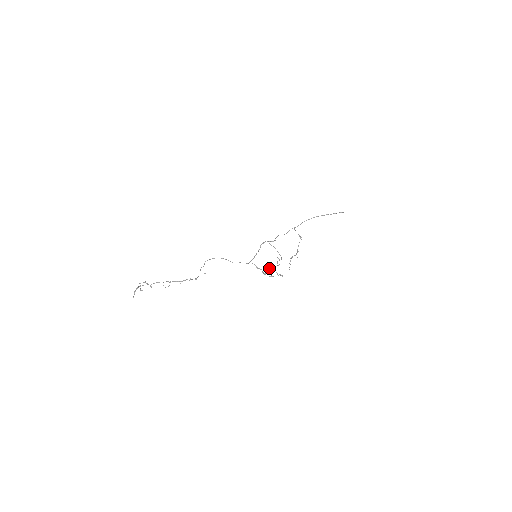
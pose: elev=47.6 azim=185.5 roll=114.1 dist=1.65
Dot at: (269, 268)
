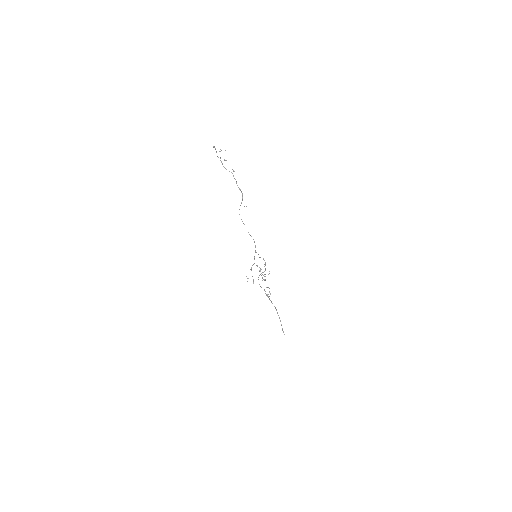
Dot at: occluded
